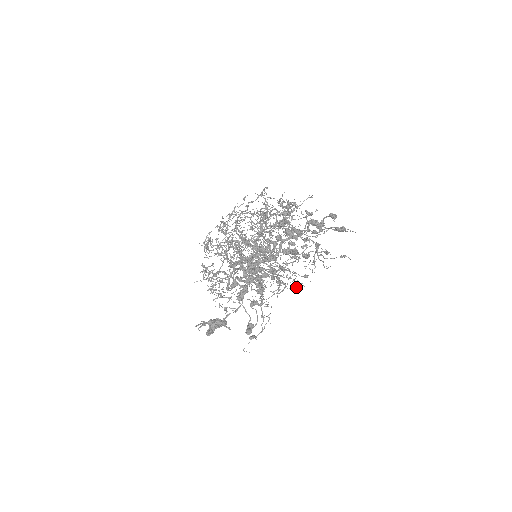
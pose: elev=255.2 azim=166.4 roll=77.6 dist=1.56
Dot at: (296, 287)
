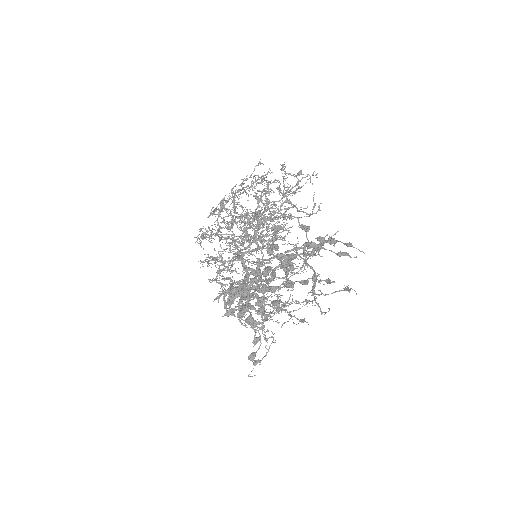
Dot at: (299, 308)
